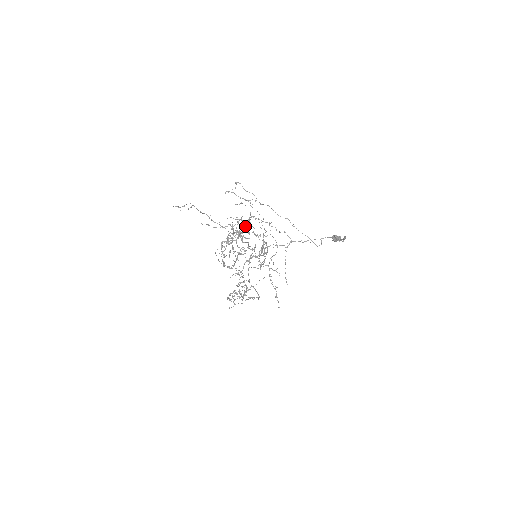
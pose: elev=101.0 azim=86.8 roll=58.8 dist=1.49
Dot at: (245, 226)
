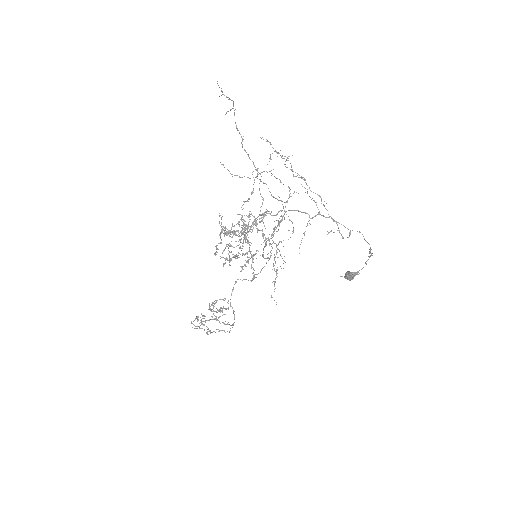
Dot at: (255, 223)
